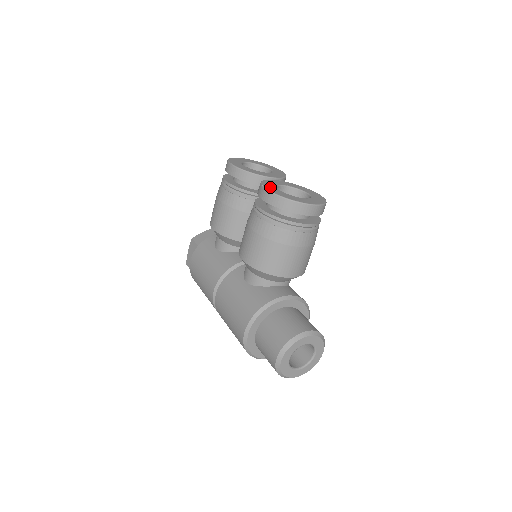
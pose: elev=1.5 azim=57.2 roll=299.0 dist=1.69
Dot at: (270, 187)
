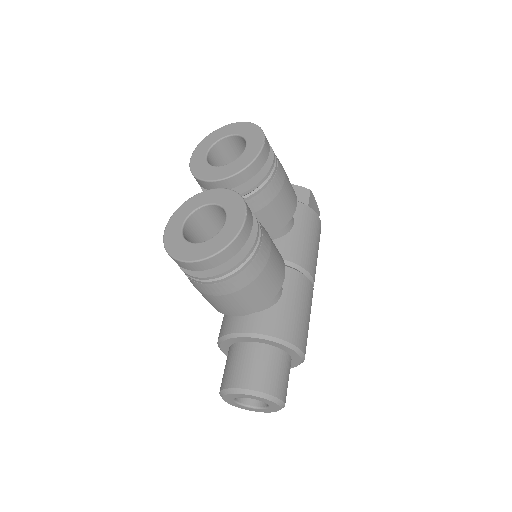
Dot at: (175, 221)
